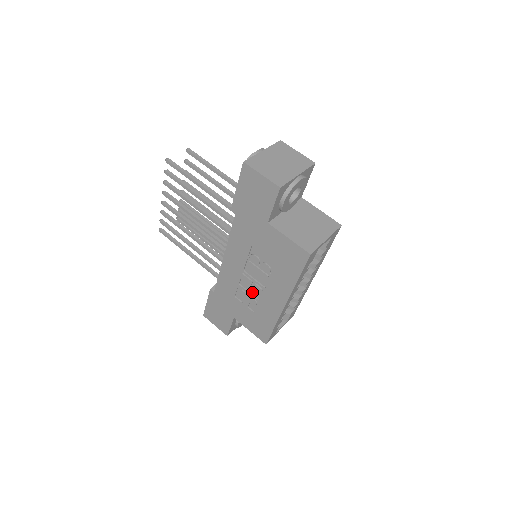
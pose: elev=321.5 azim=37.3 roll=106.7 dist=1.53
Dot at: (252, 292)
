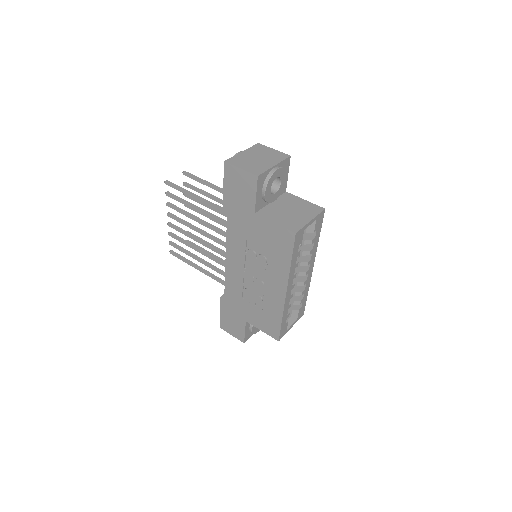
Dot at: (256, 289)
